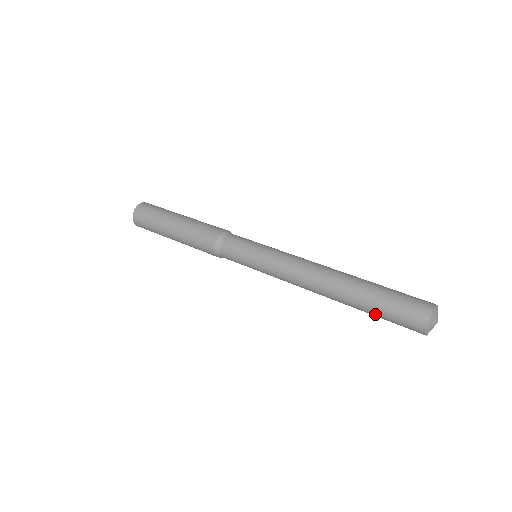
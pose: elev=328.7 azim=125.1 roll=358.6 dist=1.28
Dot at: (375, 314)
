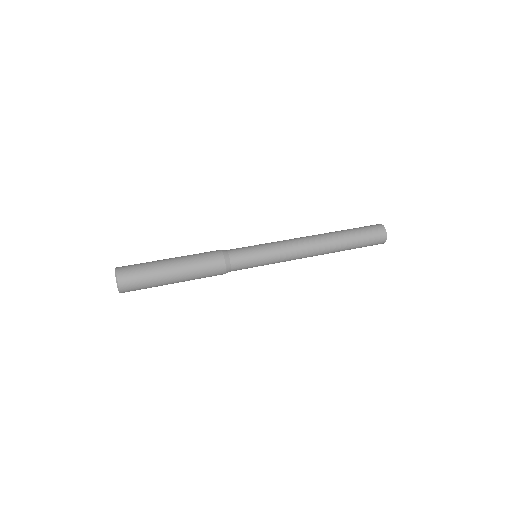
Dot at: occluded
